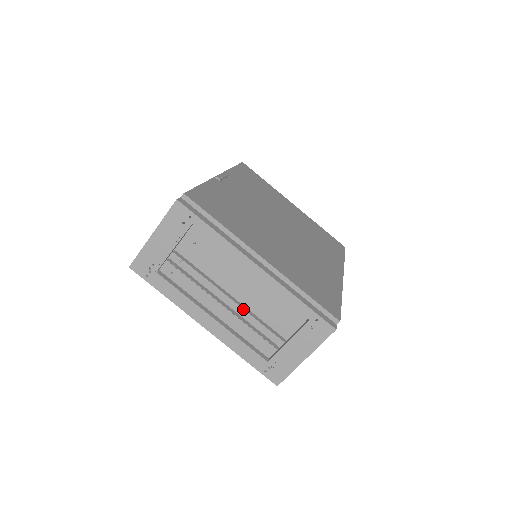
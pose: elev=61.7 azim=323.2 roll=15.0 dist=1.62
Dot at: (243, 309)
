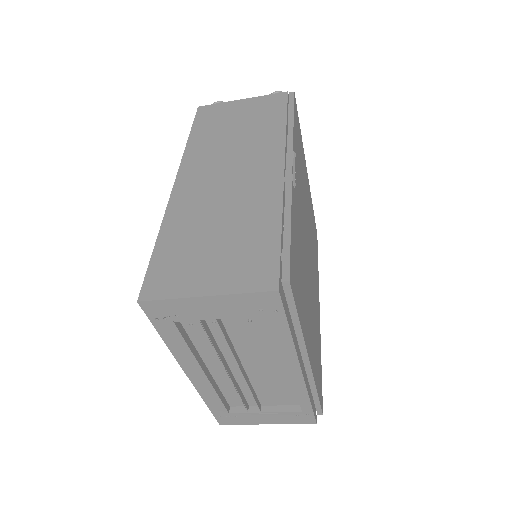
Dot at: (247, 383)
